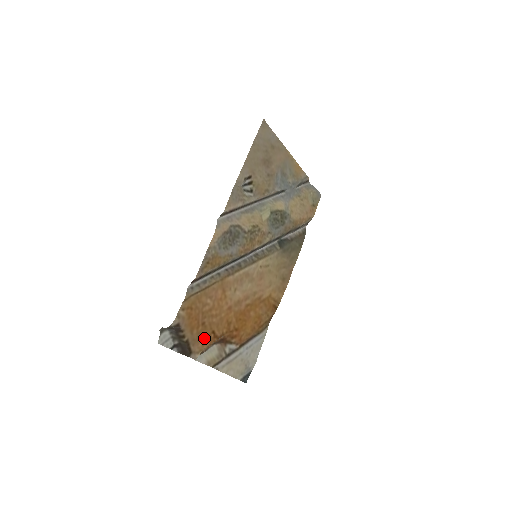
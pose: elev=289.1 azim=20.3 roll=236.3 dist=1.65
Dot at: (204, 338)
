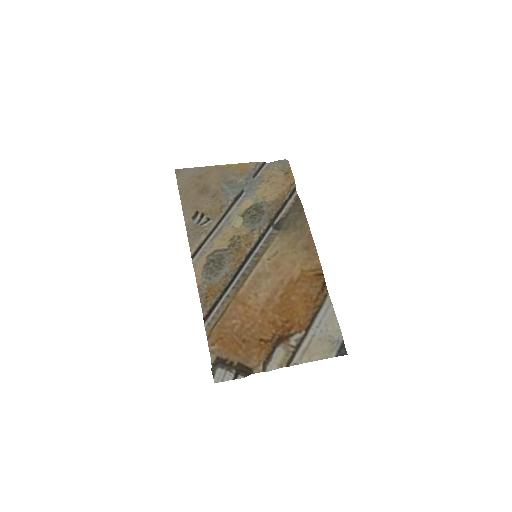
Dot at: (255, 351)
